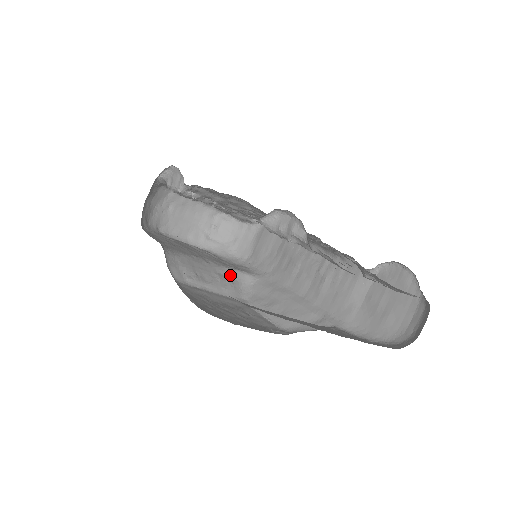
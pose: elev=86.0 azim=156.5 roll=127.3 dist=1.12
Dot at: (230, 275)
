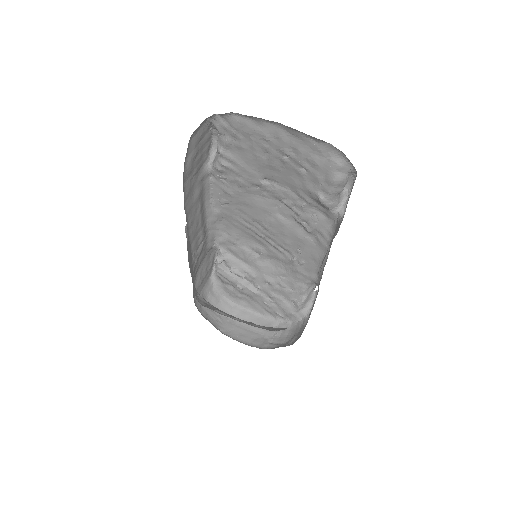
Dot at: occluded
